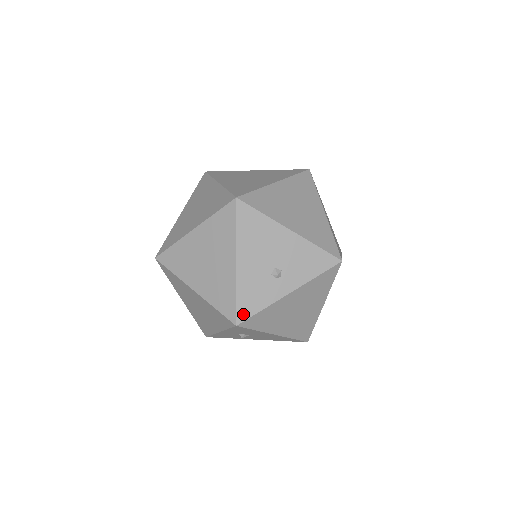
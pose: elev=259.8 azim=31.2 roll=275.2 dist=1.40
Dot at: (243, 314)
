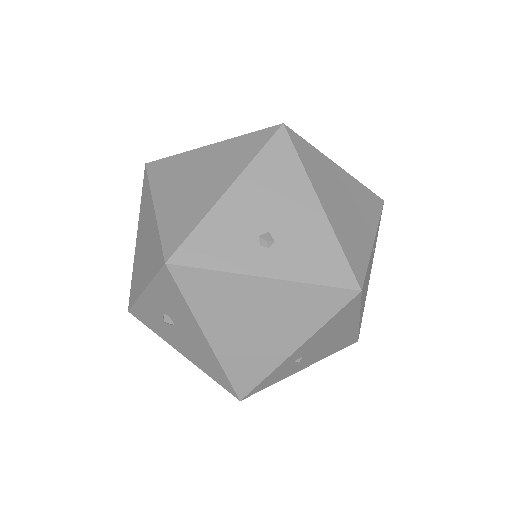
Dot at: (186, 256)
